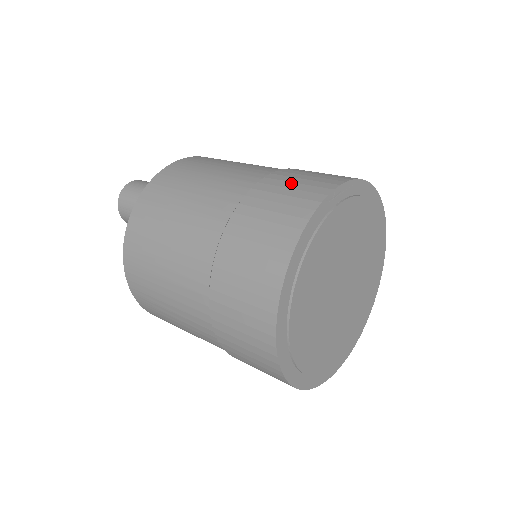
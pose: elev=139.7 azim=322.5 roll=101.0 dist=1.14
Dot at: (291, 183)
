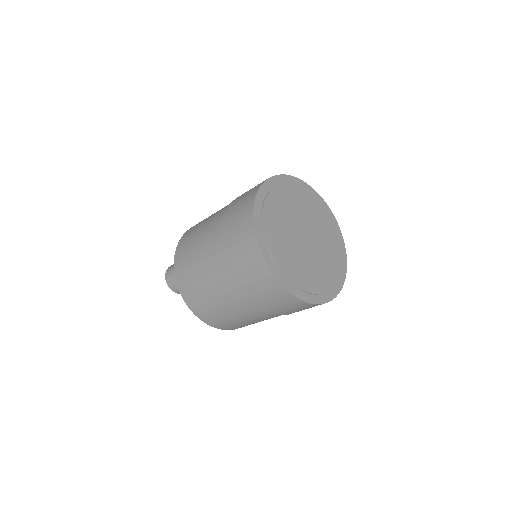
Dot at: (236, 208)
